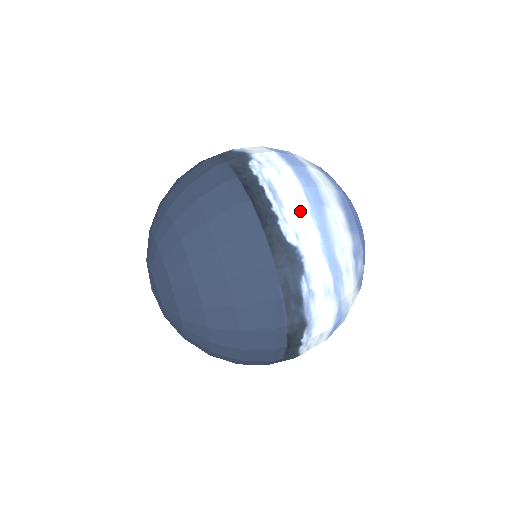
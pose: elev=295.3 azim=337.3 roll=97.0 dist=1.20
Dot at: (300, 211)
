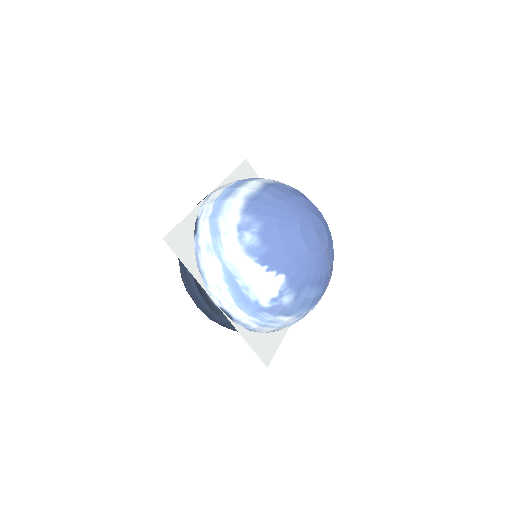
Dot at: (212, 200)
